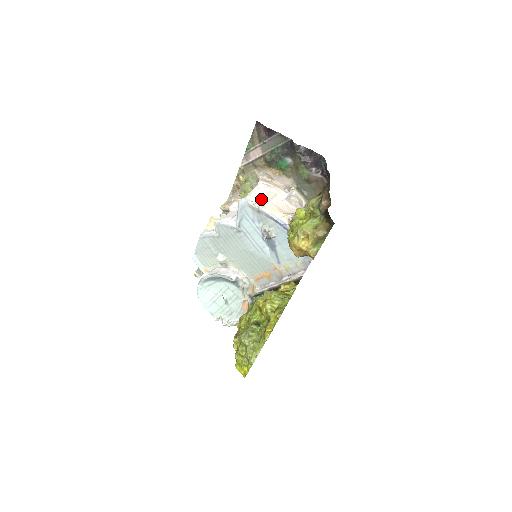
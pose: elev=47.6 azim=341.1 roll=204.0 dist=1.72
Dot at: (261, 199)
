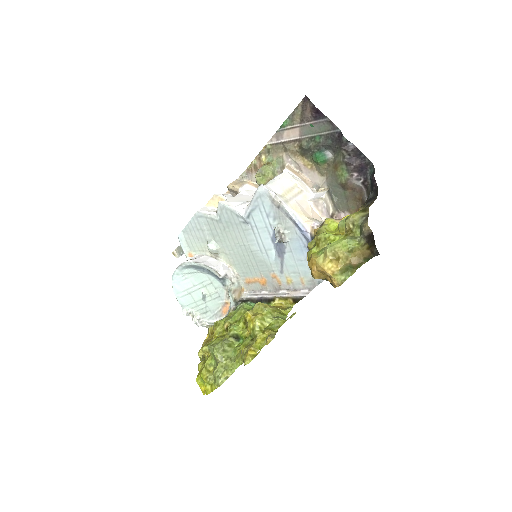
Dot at: (285, 192)
